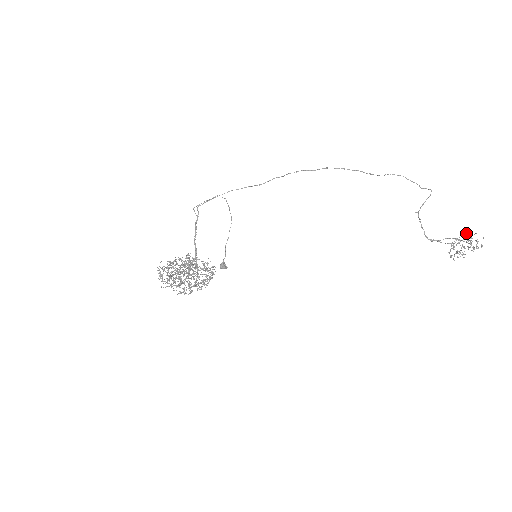
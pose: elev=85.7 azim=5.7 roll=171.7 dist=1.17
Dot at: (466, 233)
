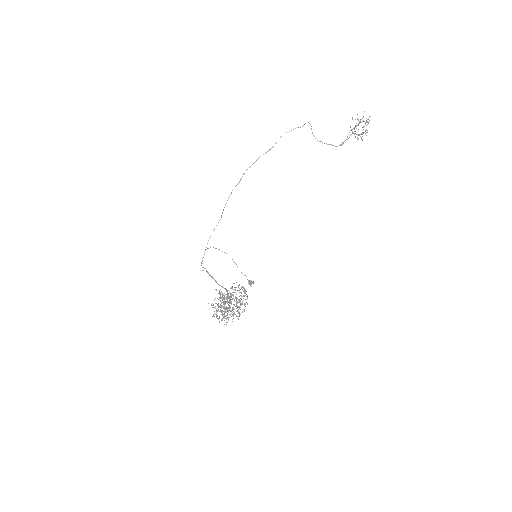
Dot at: occluded
